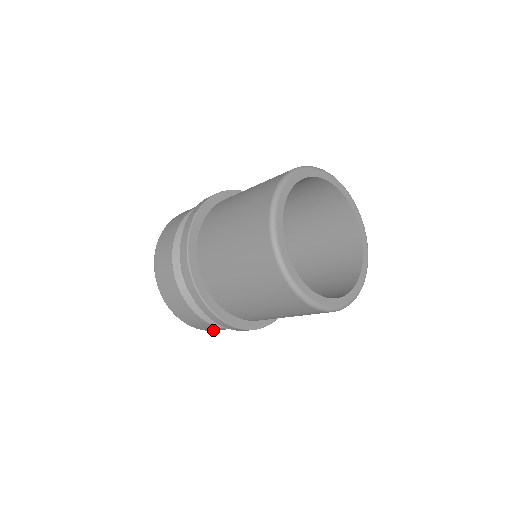
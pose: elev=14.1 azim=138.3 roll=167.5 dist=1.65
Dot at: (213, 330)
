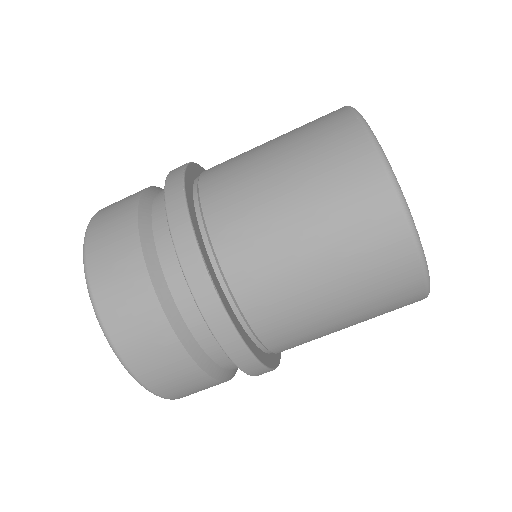
Dot at: (156, 384)
